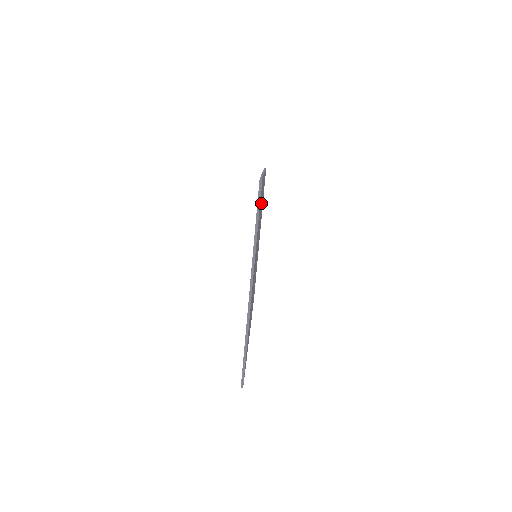
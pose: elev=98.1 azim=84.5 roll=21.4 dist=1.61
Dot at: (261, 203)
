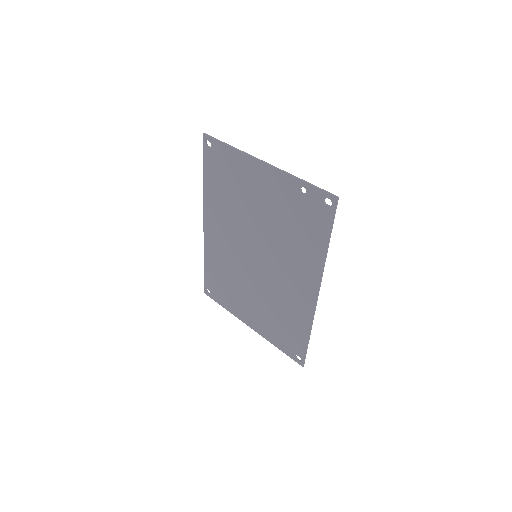
Dot at: (221, 213)
